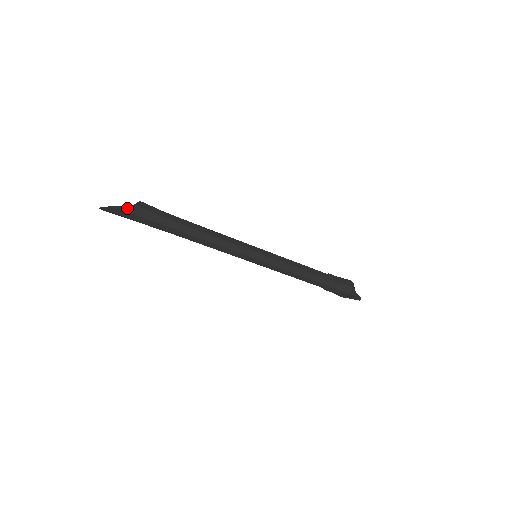
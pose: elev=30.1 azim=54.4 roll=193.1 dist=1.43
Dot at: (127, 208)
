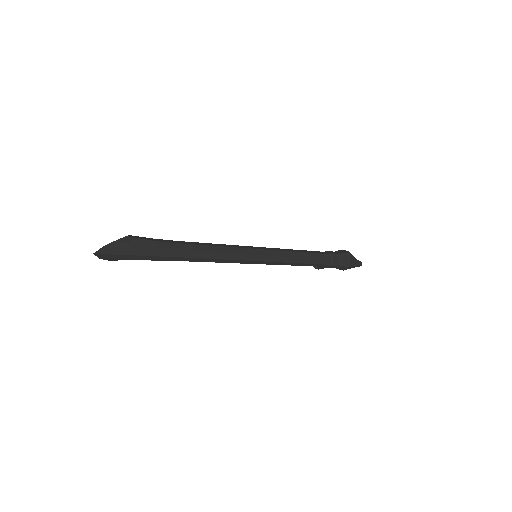
Dot at: (121, 242)
